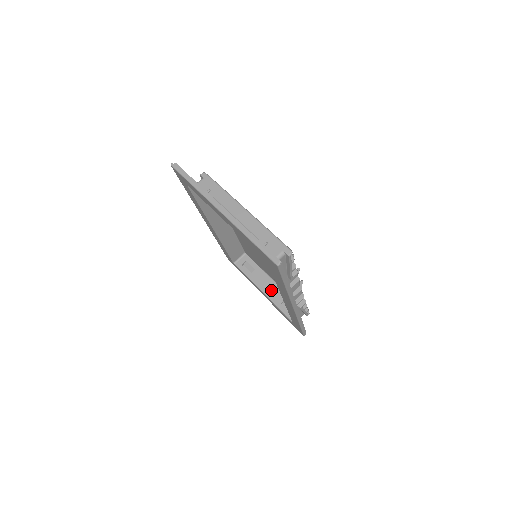
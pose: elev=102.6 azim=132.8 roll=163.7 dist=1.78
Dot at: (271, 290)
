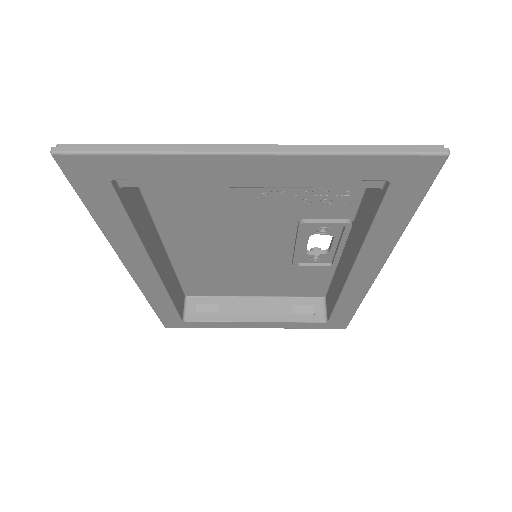
Dot at: (264, 310)
